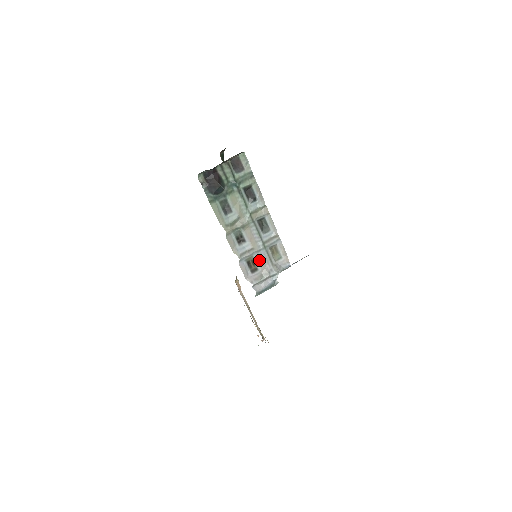
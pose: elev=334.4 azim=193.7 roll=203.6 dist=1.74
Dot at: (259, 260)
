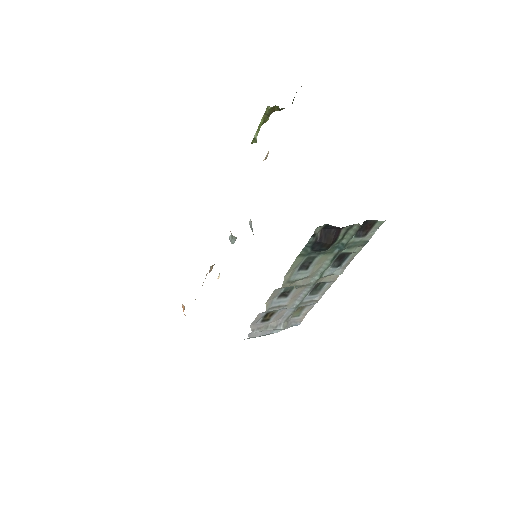
Dot at: (279, 314)
